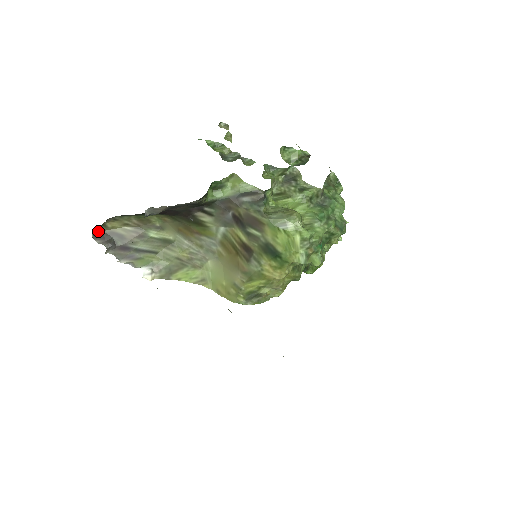
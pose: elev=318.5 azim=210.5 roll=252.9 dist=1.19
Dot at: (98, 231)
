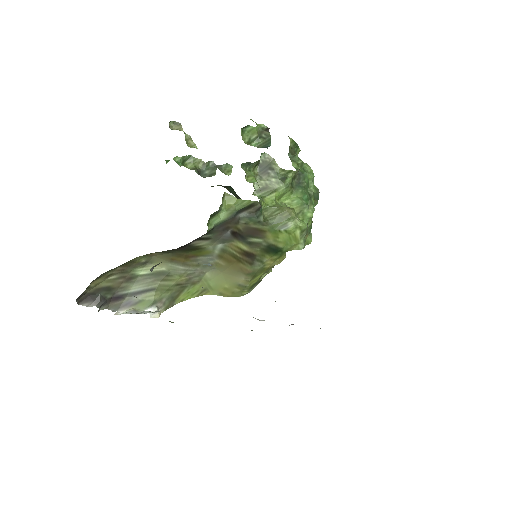
Dot at: (81, 295)
